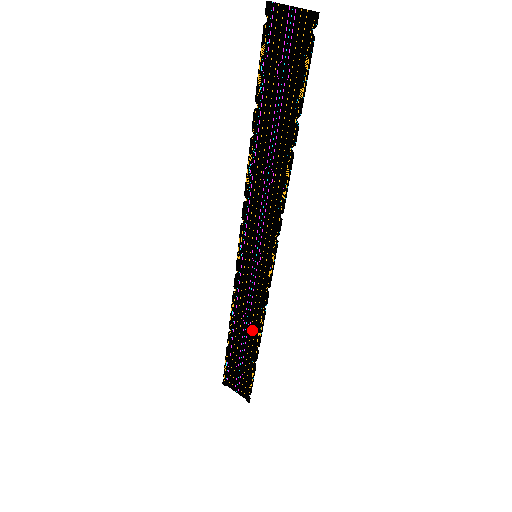
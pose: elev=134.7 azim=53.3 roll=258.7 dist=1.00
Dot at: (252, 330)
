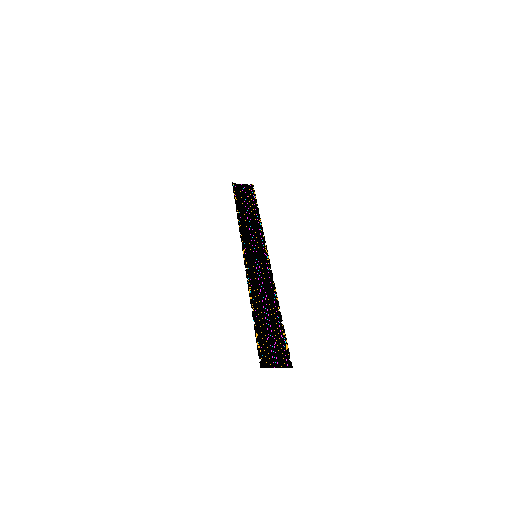
Dot at: (269, 300)
